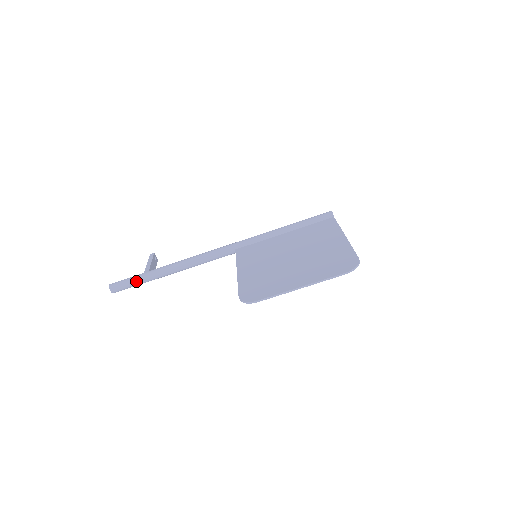
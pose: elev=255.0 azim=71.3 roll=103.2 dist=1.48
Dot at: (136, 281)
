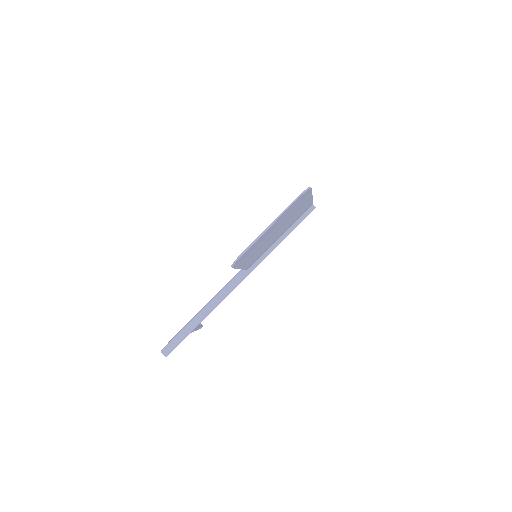
Dot at: (179, 335)
